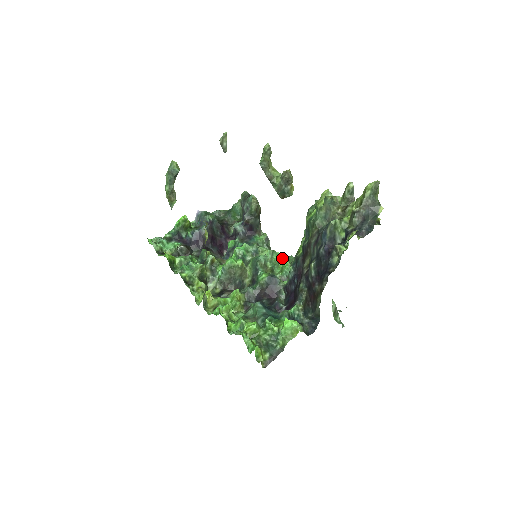
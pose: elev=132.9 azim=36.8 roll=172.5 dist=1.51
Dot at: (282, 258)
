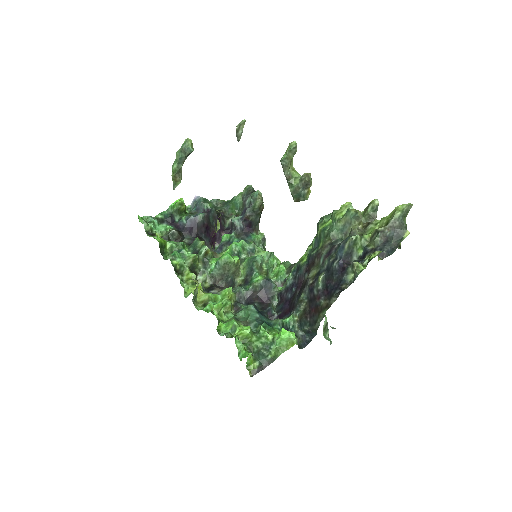
Dot at: (278, 262)
